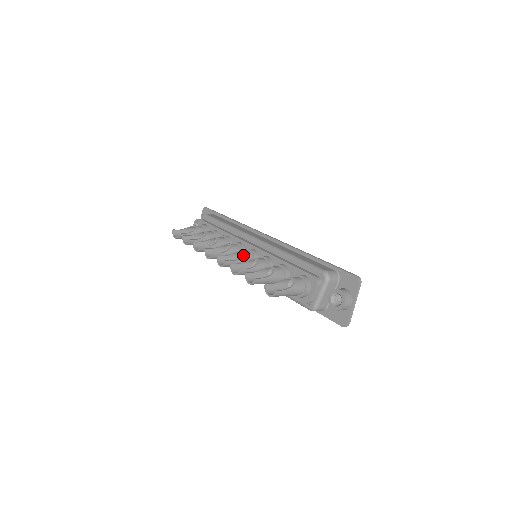
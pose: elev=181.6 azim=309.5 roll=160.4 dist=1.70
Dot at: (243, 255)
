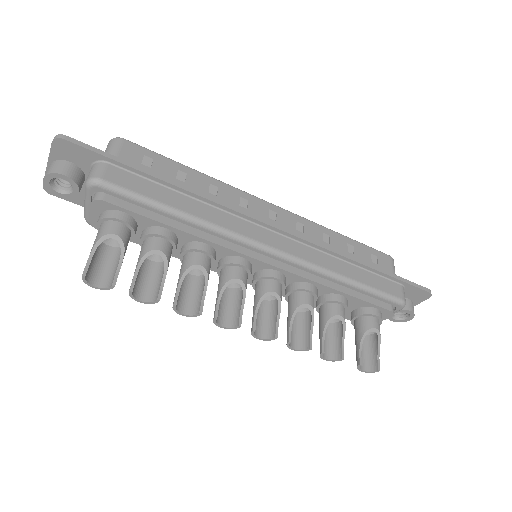
Dot at: occluded
